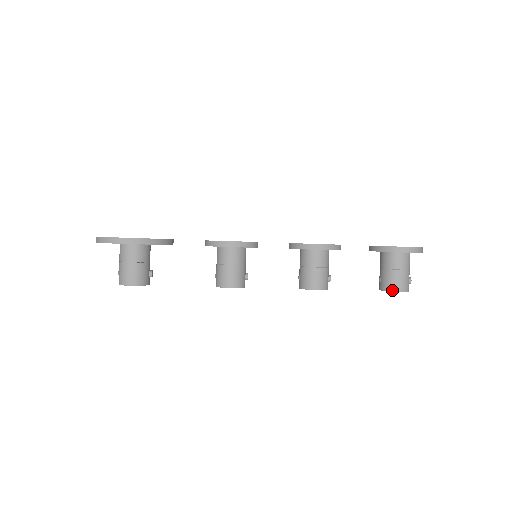
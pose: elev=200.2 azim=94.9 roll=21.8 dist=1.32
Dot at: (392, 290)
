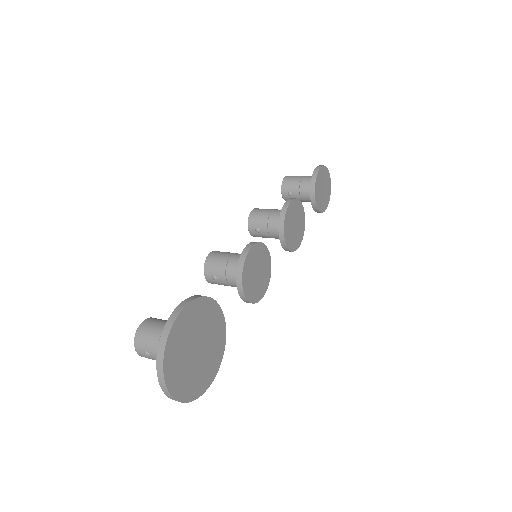
Dot at: occluded
